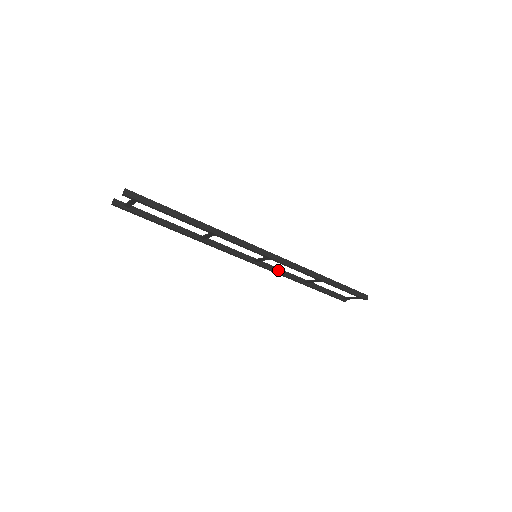
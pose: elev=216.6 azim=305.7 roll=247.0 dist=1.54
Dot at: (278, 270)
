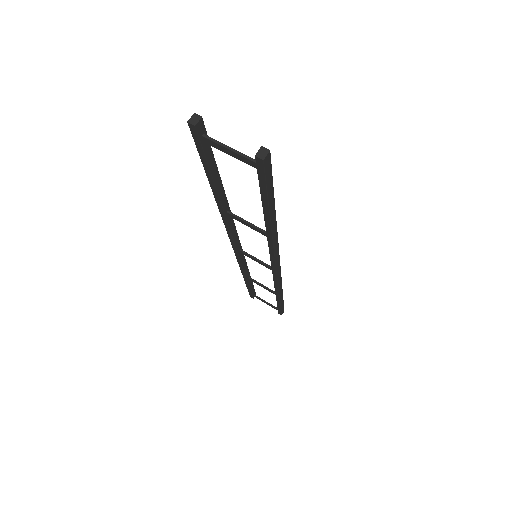
Dot at: (245, 263)
